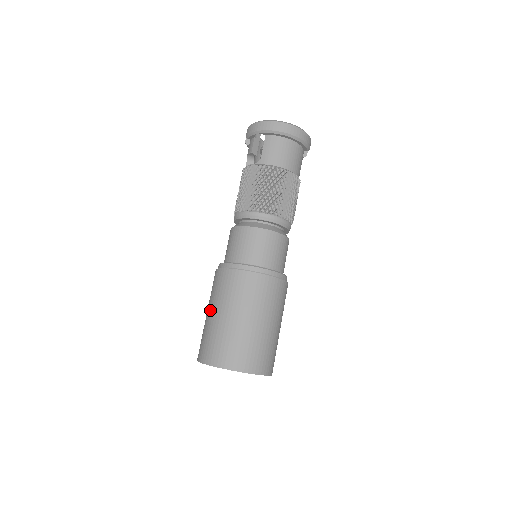
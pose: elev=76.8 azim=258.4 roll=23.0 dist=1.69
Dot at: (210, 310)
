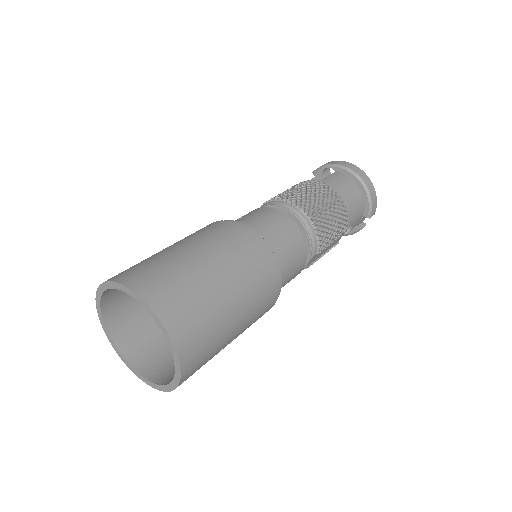
Dot at: occluded
